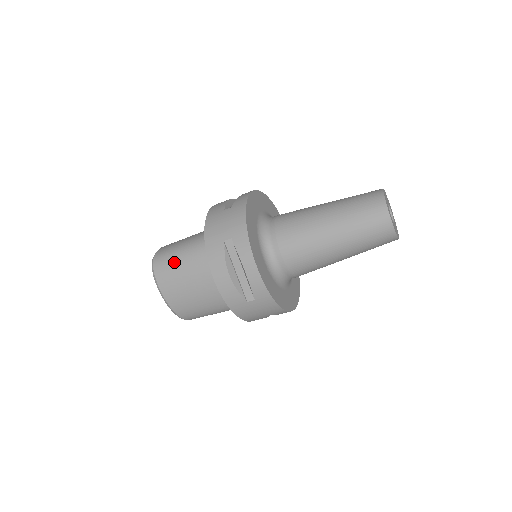
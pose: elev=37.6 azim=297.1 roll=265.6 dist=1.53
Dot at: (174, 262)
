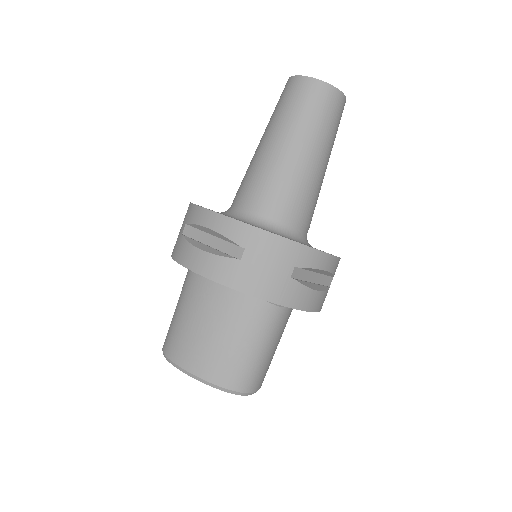
Dot at: (174, 322)
